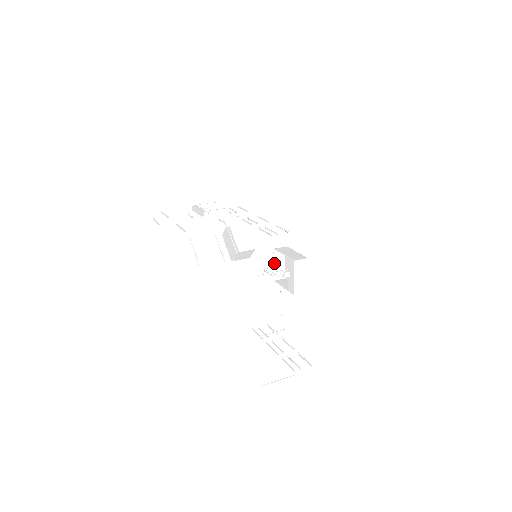
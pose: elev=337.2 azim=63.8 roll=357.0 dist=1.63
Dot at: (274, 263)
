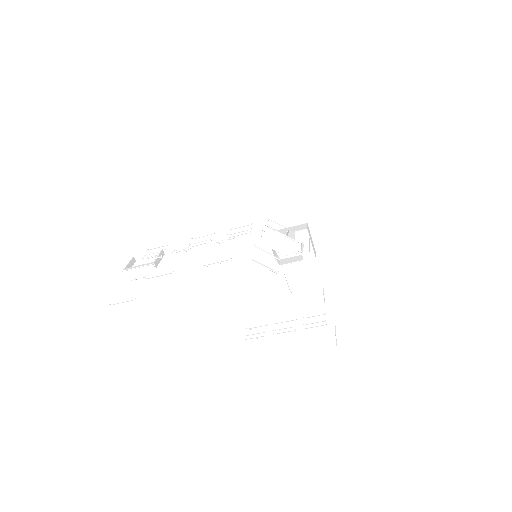
Dot at: (272, 251)
